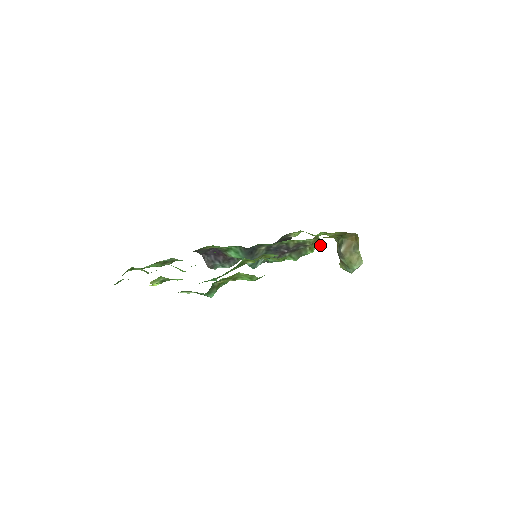
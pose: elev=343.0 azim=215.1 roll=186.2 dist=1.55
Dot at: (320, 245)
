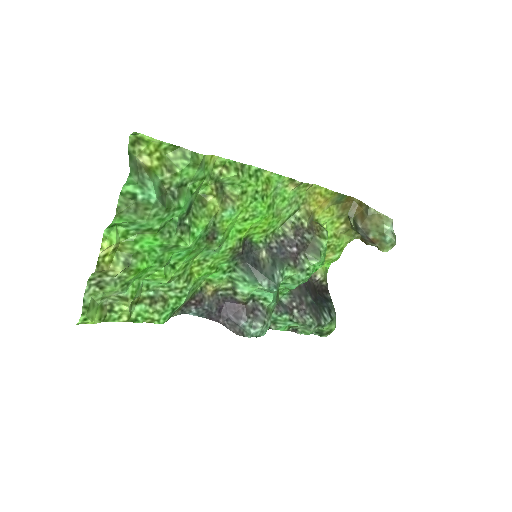
Dot at: (292, 180)
